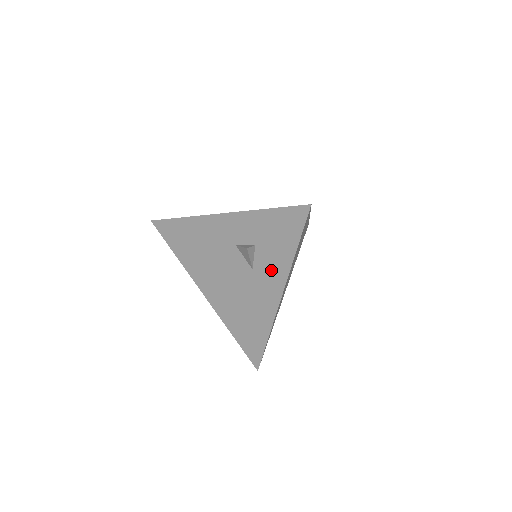
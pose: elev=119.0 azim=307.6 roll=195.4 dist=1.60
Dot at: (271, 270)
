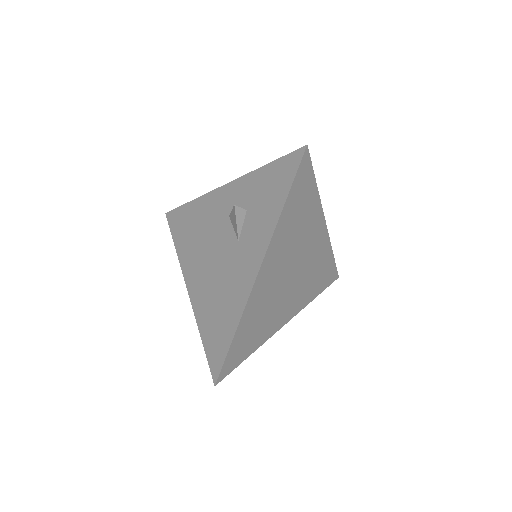
Dot at: (256, 236)
